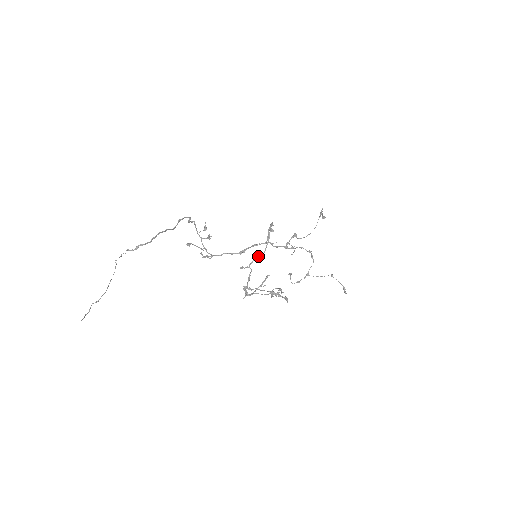
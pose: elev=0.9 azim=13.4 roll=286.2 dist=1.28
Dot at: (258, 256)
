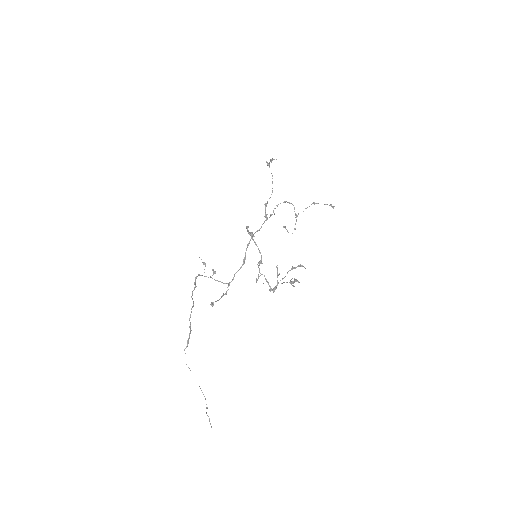
Dot at: (259, 262)
